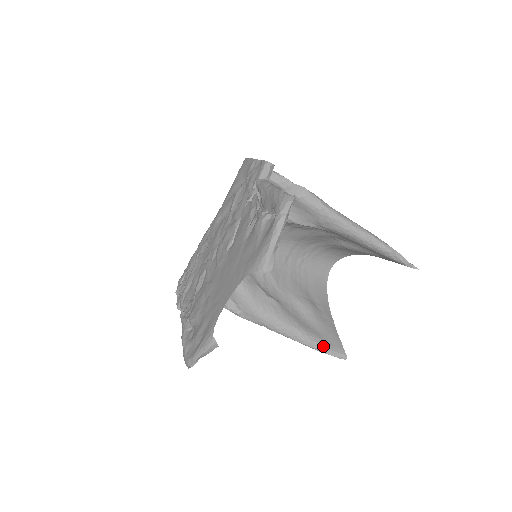
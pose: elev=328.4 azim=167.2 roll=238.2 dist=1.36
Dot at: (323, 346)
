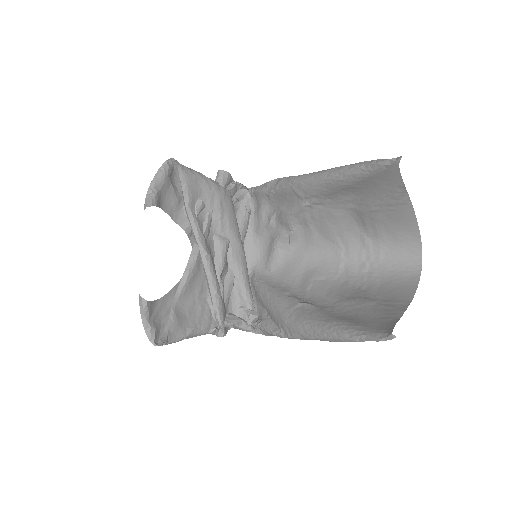
Dot at: (359, 332)
